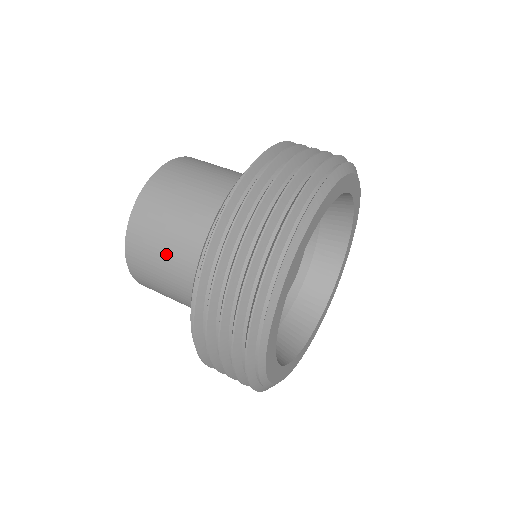
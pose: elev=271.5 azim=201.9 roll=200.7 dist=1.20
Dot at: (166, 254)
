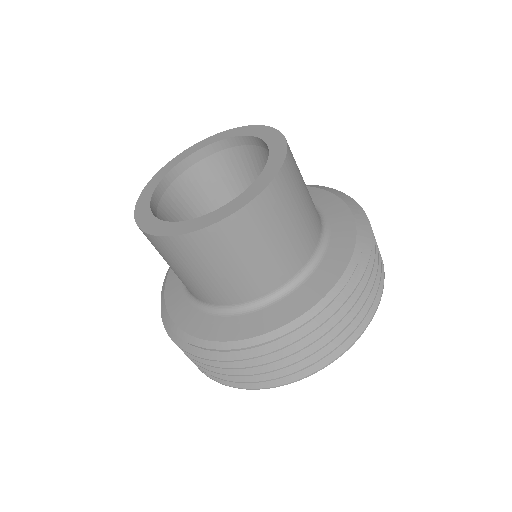
Dot at: (216, 275)
